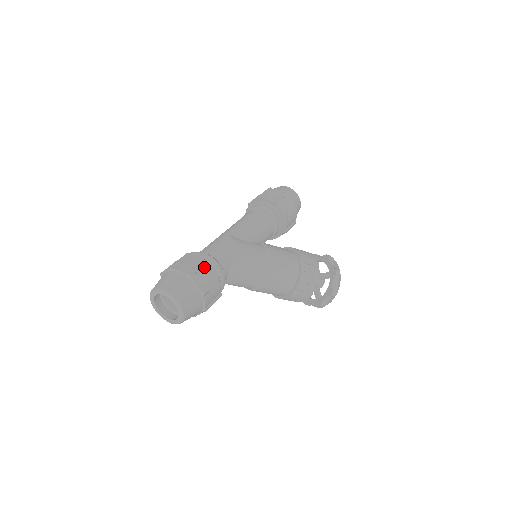
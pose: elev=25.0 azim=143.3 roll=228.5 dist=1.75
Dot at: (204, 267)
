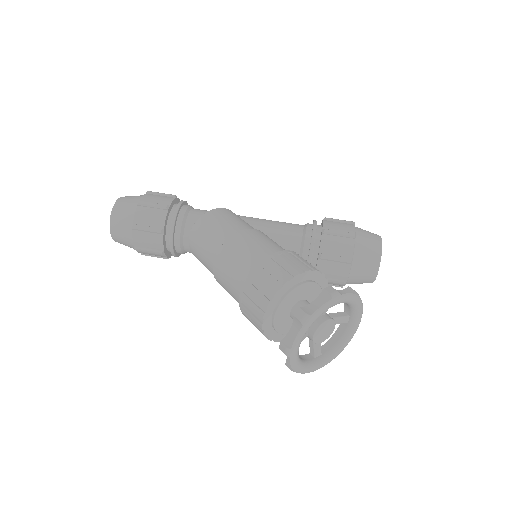
Dot at: (167, 197)
